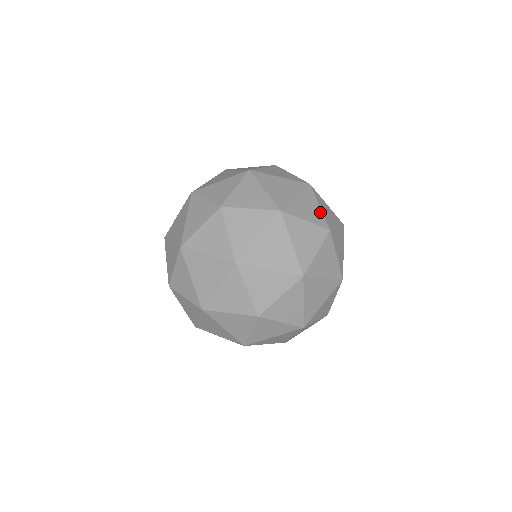
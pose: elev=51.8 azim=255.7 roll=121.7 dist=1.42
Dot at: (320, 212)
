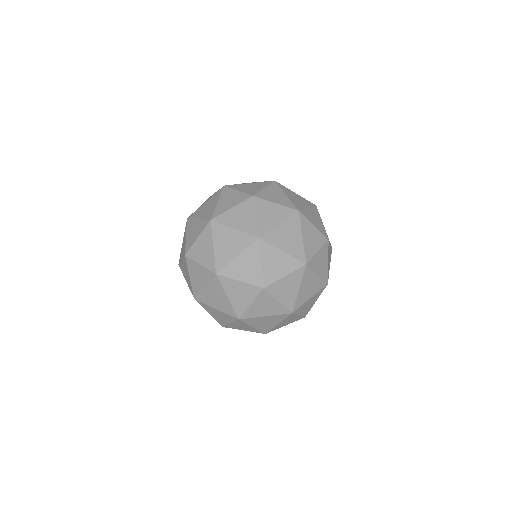
Dot at: (240, 193)
